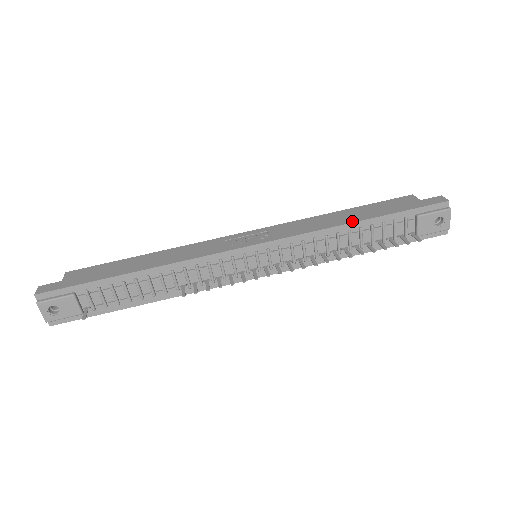
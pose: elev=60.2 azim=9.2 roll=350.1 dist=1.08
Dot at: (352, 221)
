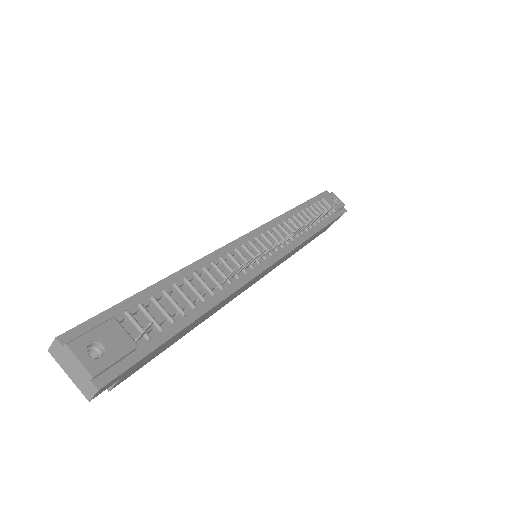
Dot at: (293, 209)
